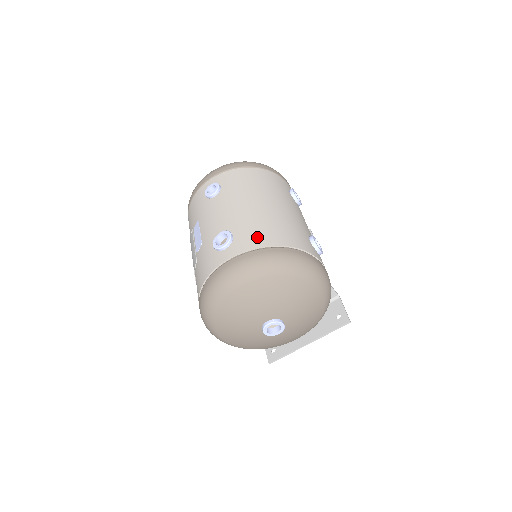
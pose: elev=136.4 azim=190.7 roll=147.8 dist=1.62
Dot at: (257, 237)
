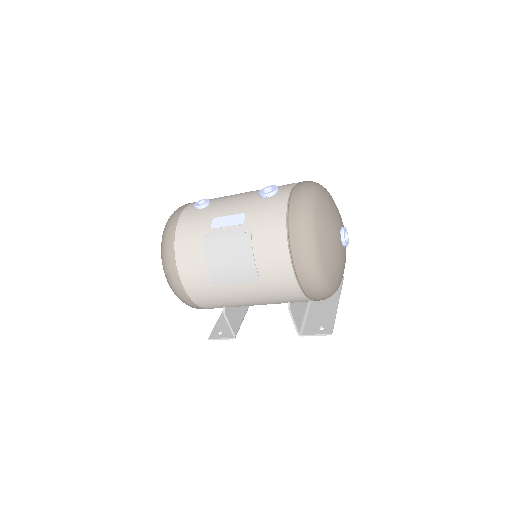
Dot at: occluded
